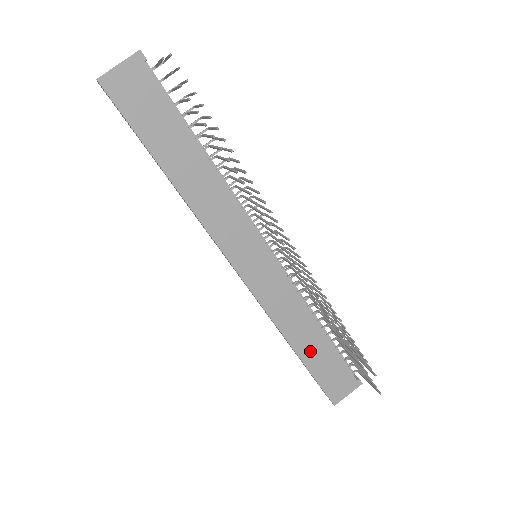
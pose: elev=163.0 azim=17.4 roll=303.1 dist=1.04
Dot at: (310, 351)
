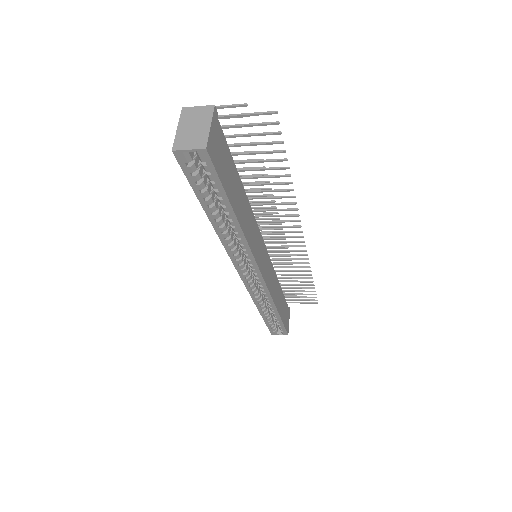
Dot at: (280, 306)
